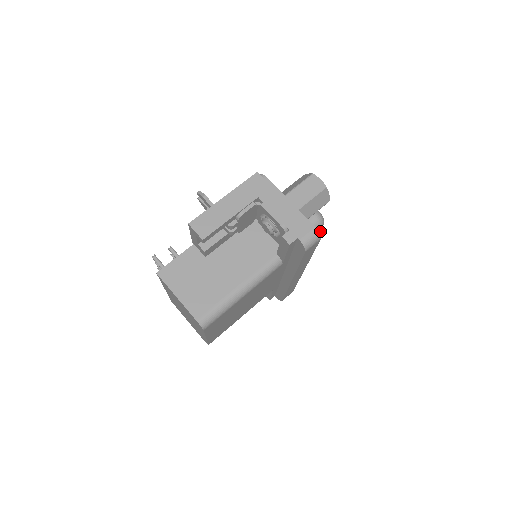
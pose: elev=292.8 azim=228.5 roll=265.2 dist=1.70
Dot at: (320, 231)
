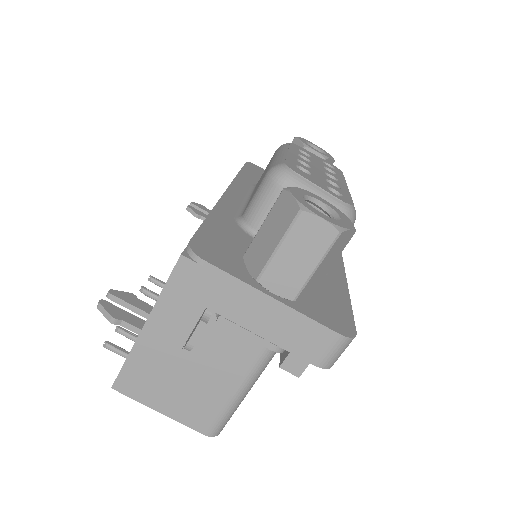
Dot at: occluded
